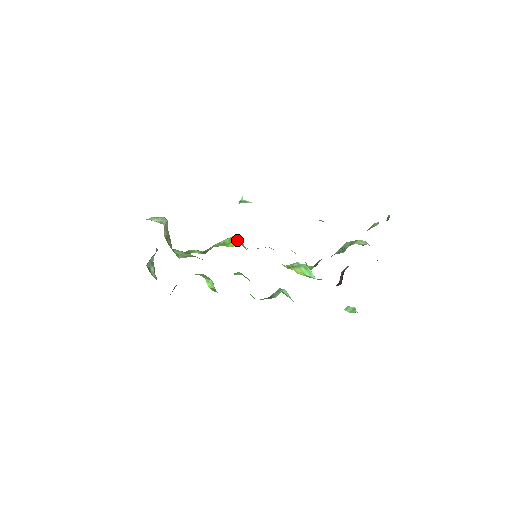
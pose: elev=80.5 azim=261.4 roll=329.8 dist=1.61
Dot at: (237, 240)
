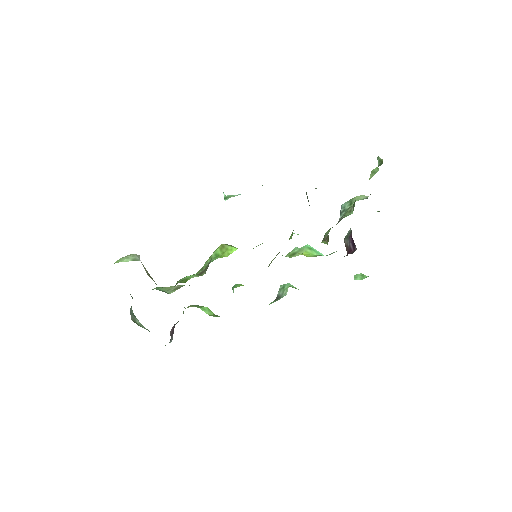
Dot at: (230, 246)
